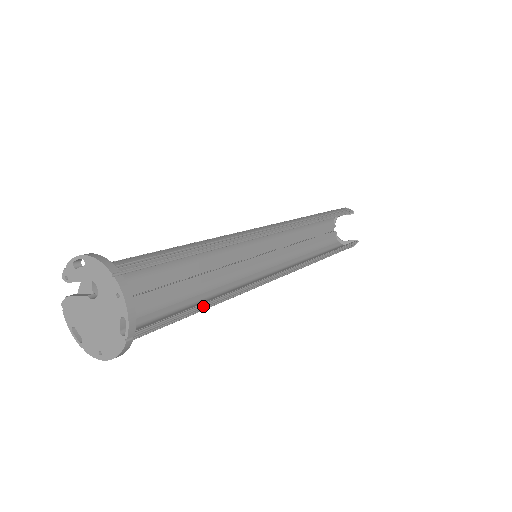
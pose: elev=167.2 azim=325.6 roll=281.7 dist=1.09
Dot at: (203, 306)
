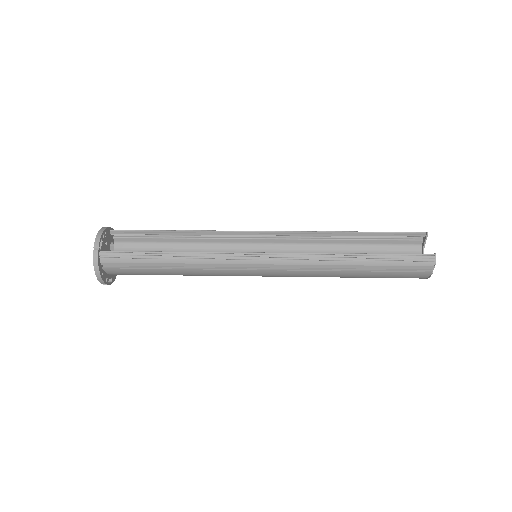
Dot at: (160, 253)
